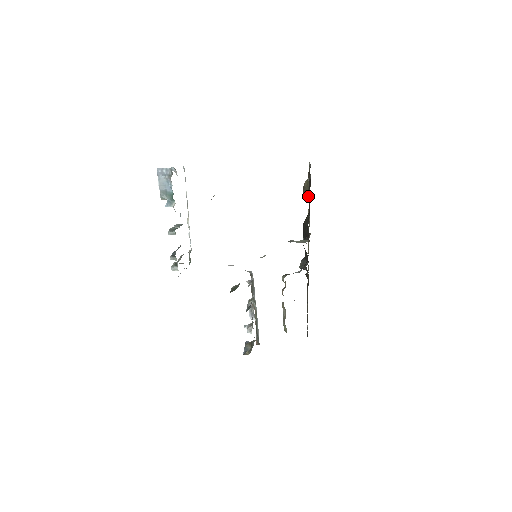
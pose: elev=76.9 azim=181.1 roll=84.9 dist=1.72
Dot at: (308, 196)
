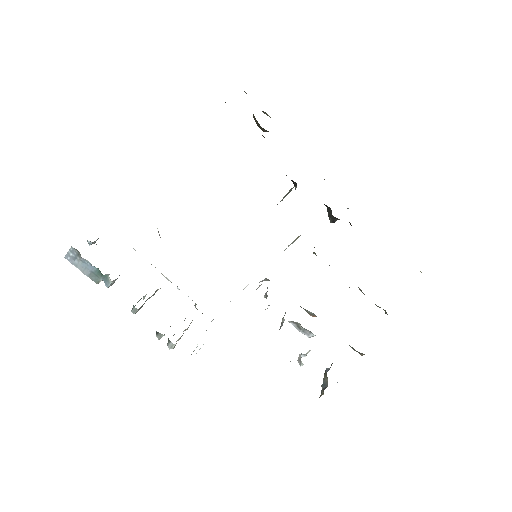
Dot at: occluded
